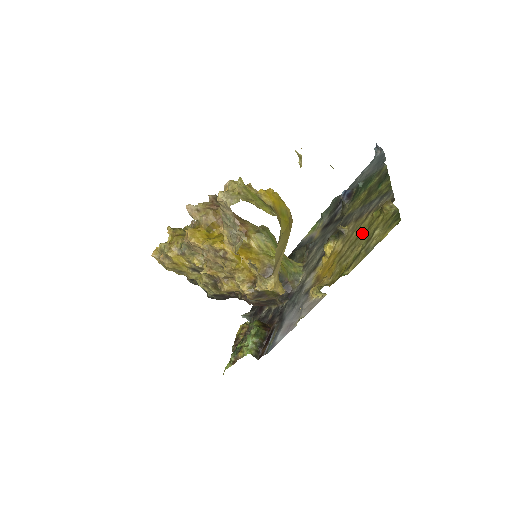
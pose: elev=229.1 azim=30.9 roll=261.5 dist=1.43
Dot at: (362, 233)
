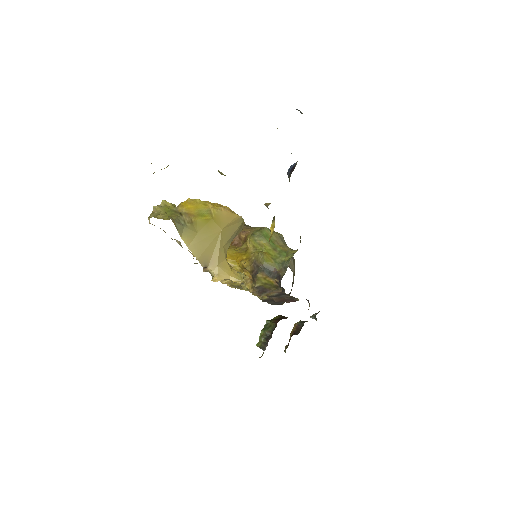
Dot at: occluded
